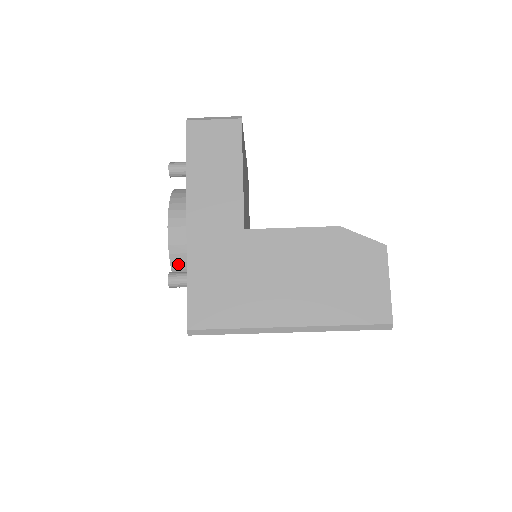
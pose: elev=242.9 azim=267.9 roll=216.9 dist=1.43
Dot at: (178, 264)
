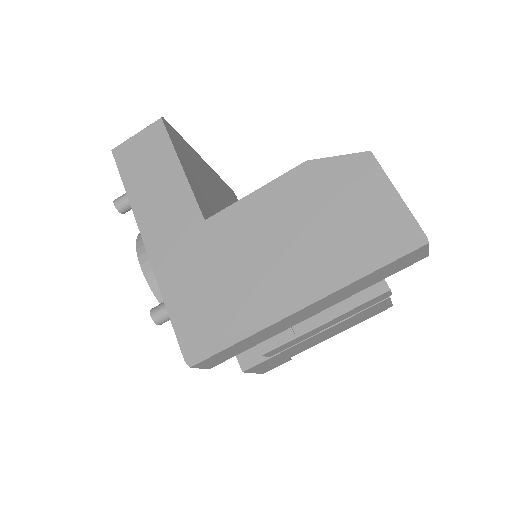
Dot at: occluded
